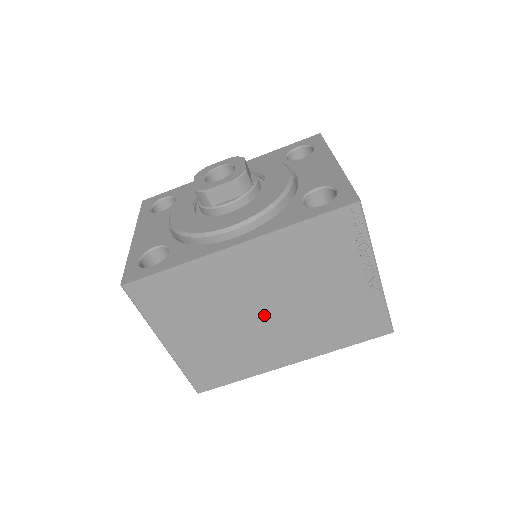
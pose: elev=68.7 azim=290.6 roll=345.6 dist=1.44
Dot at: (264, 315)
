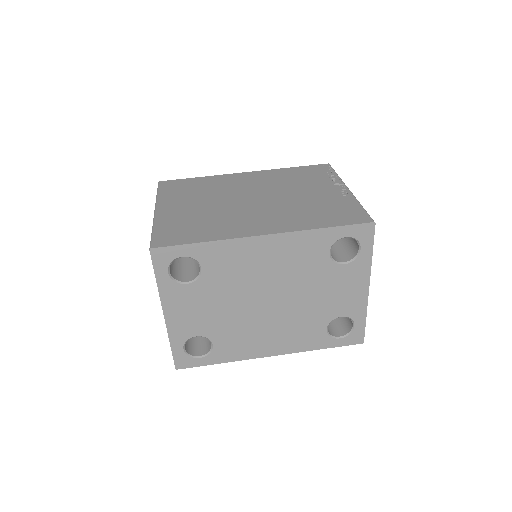
Dot at: (250, 201)
